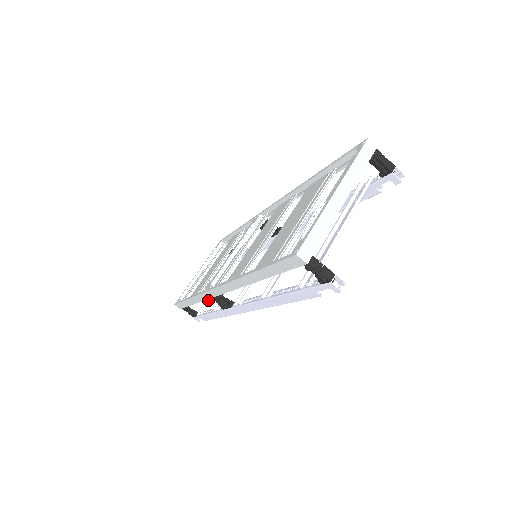
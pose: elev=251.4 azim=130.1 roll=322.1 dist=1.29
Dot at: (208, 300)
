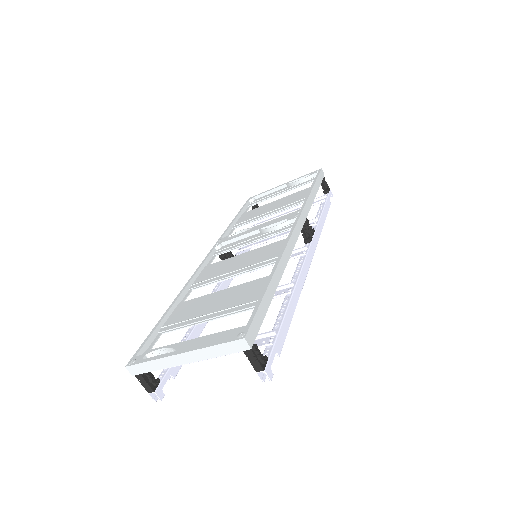
Dot at: (268, 218)
